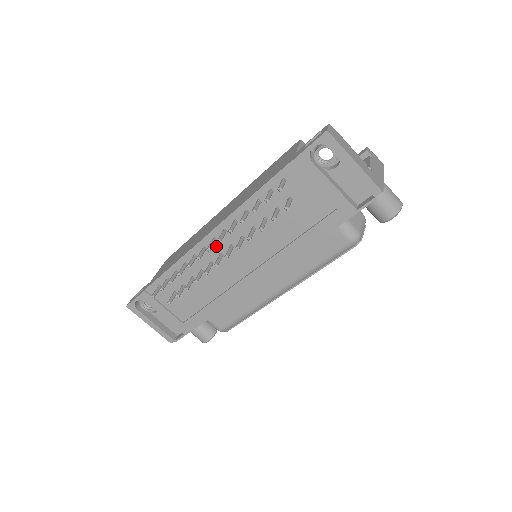
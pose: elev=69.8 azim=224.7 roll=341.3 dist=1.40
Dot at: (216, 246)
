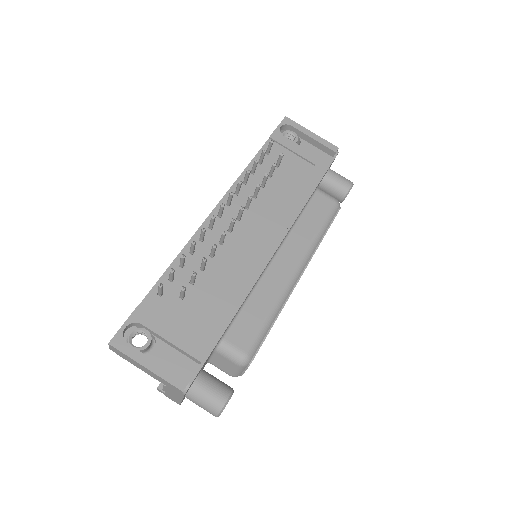
Dot at: (222, 222)
